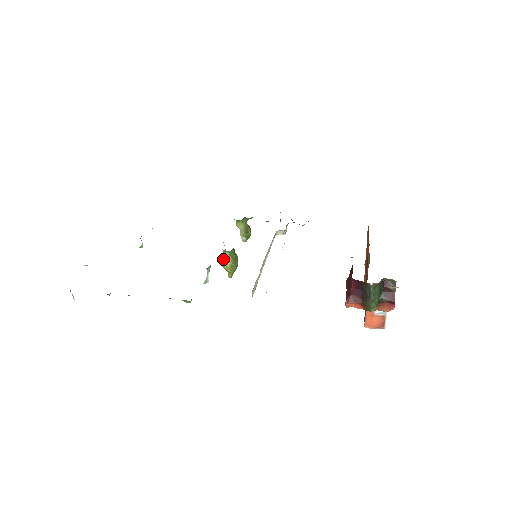
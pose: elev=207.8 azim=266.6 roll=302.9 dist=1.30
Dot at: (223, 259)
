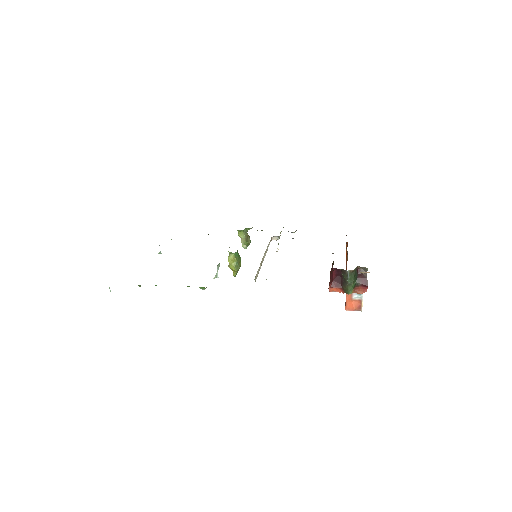
Dot at: (229, 260)
